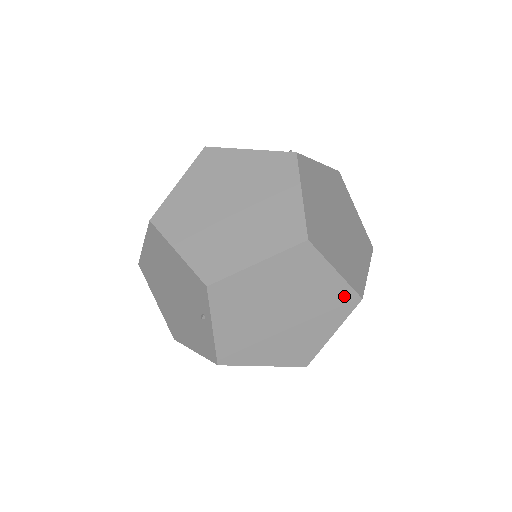
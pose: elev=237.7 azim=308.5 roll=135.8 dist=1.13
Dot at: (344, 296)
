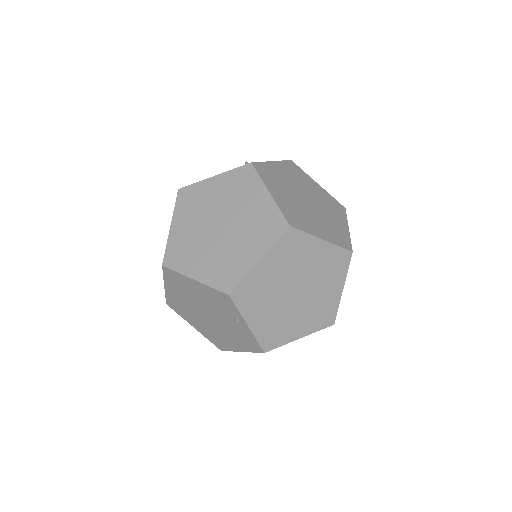
Dot at: (337, 256)
